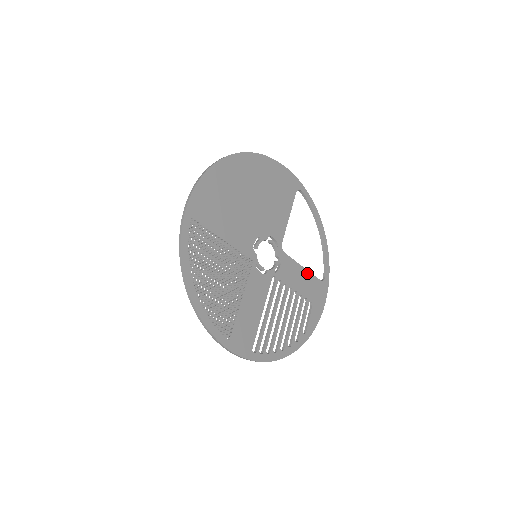
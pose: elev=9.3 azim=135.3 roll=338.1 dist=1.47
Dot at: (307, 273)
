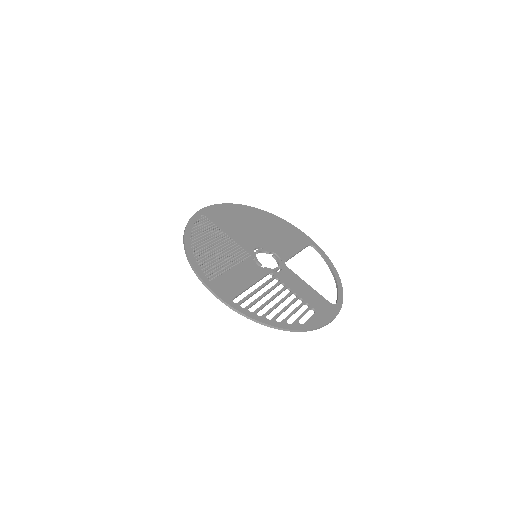
Dot at: (312, 290)
